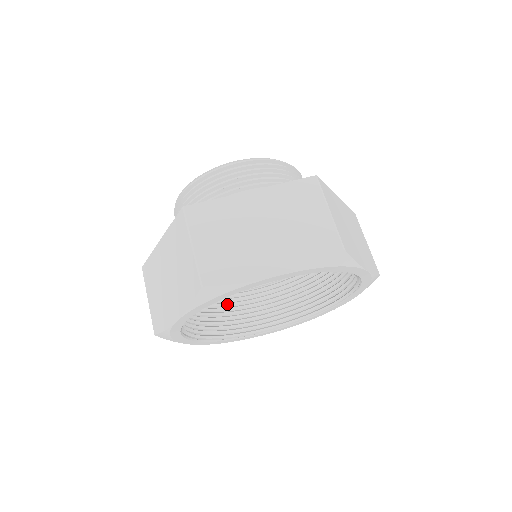
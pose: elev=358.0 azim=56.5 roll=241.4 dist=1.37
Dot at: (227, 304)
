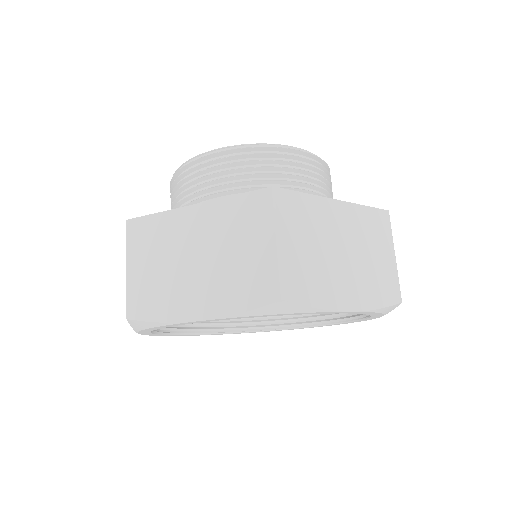
Dot at: occluded
